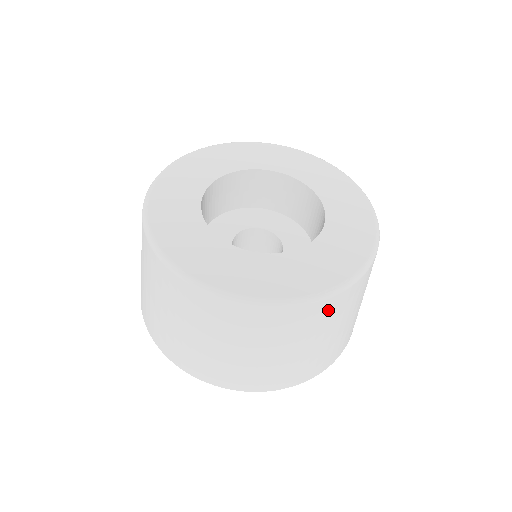
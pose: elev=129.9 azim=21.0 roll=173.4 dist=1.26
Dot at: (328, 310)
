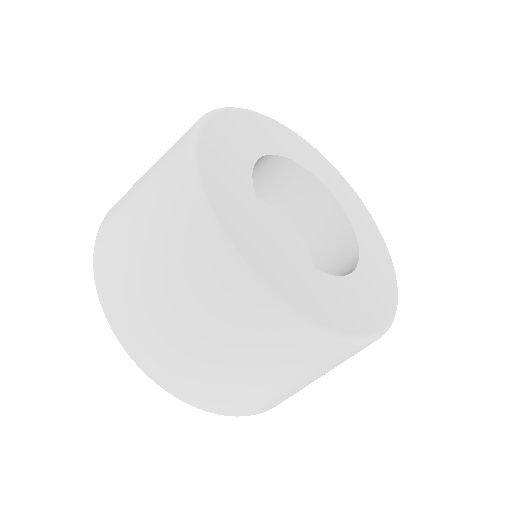
Dot at: (326, 355)
